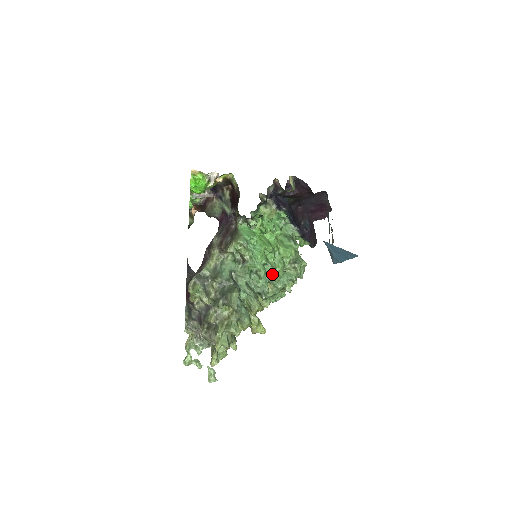
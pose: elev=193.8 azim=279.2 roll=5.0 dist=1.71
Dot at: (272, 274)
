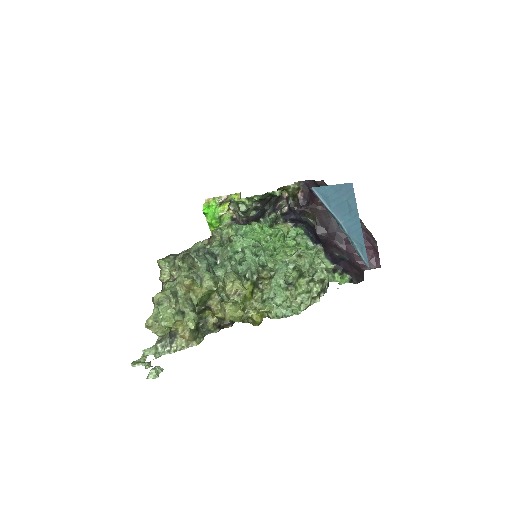
Dot at: (260, 250)
